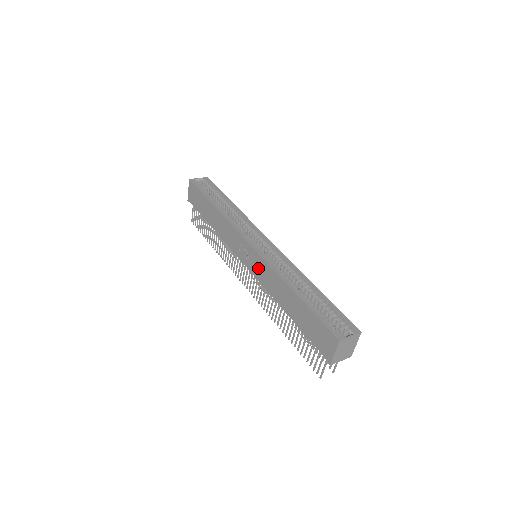
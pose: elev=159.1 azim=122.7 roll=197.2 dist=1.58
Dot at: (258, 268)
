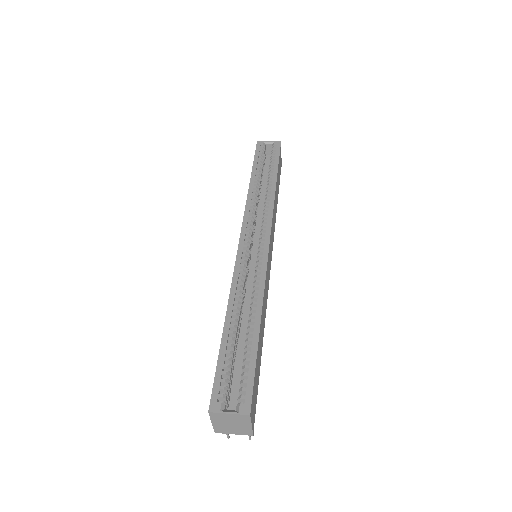
Dot at: occluded
